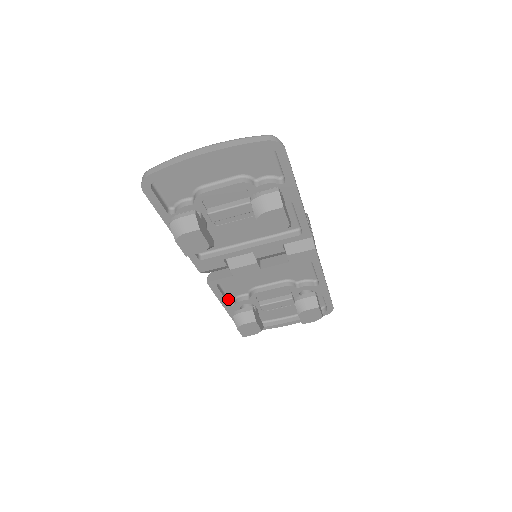
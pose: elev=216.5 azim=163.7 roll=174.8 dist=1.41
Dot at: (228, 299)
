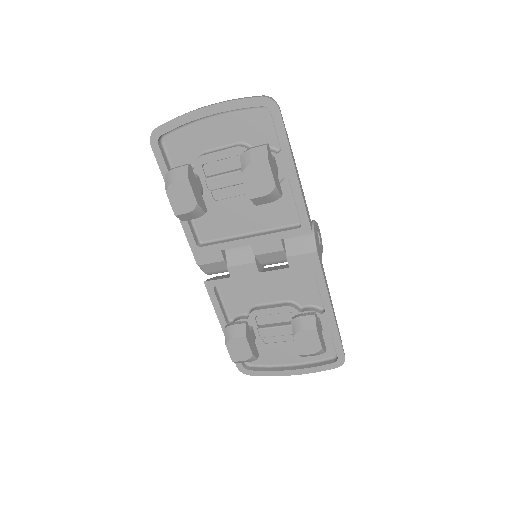
Dot at: (227, 318)
